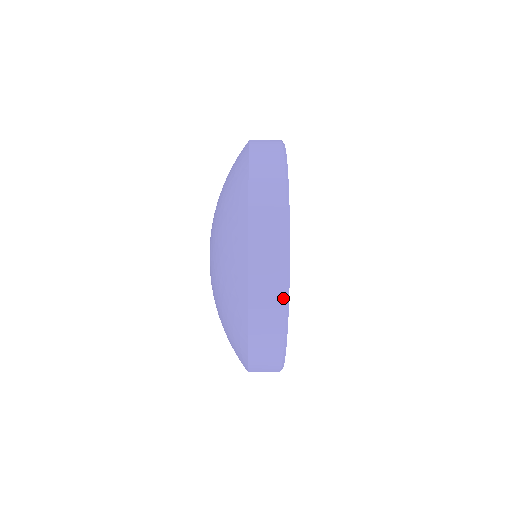
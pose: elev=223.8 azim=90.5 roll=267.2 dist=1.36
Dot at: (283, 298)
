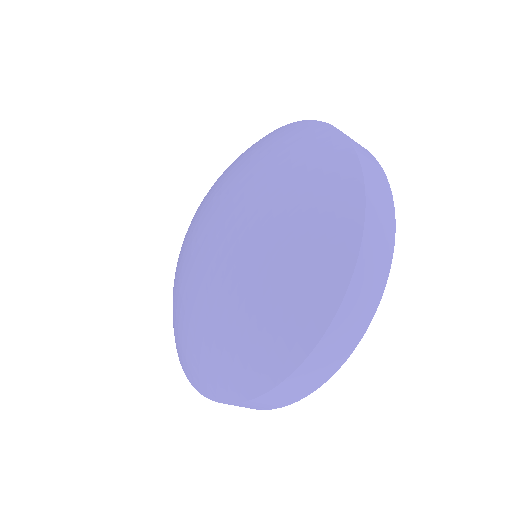
Dot at: (387, 271)
